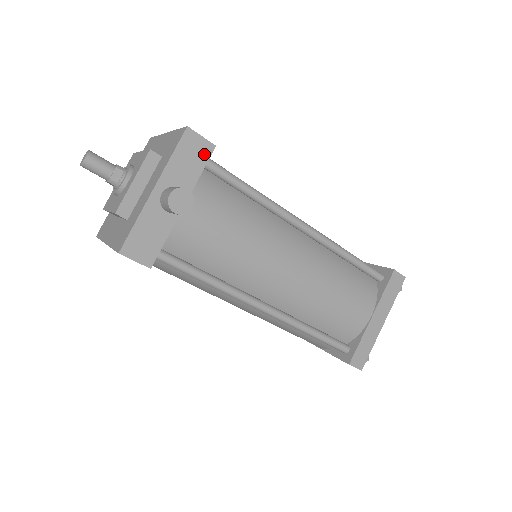
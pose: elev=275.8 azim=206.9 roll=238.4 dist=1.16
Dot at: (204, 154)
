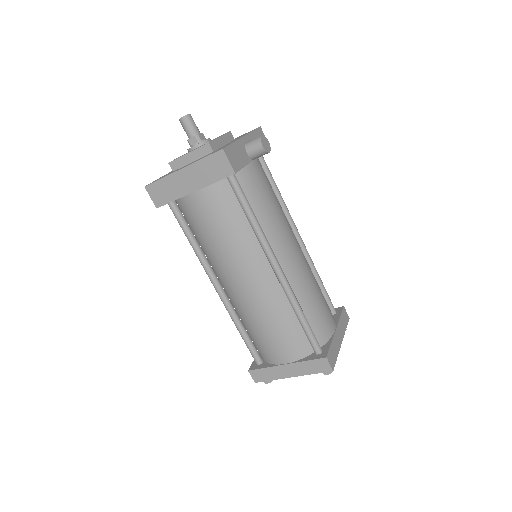
Dot at: occluded
